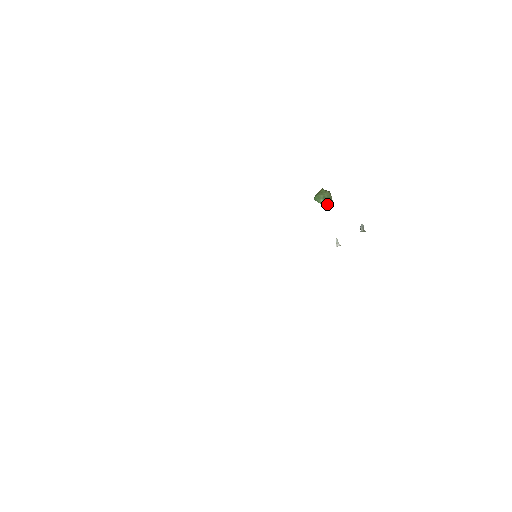
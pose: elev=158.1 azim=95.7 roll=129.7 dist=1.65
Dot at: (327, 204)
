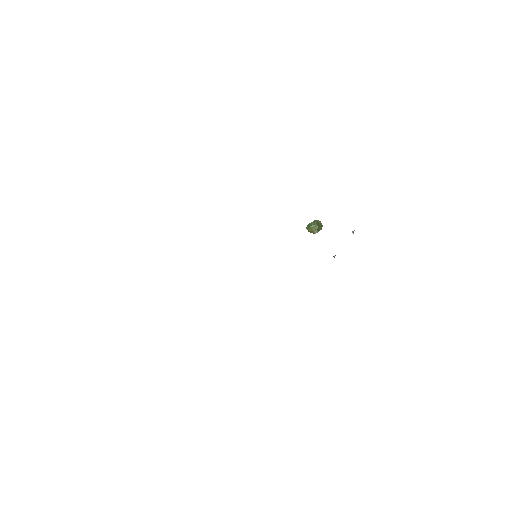
Dot at: (318, 225)
